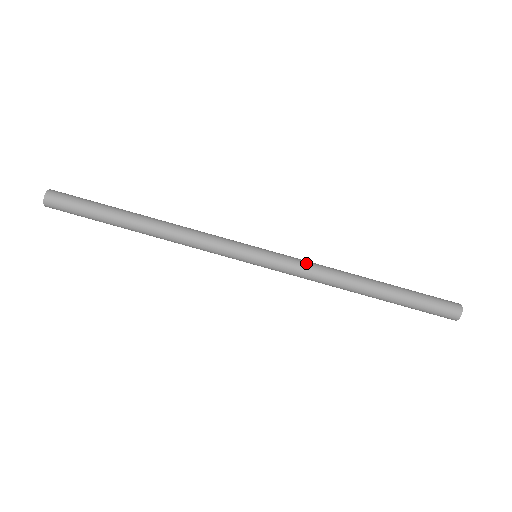
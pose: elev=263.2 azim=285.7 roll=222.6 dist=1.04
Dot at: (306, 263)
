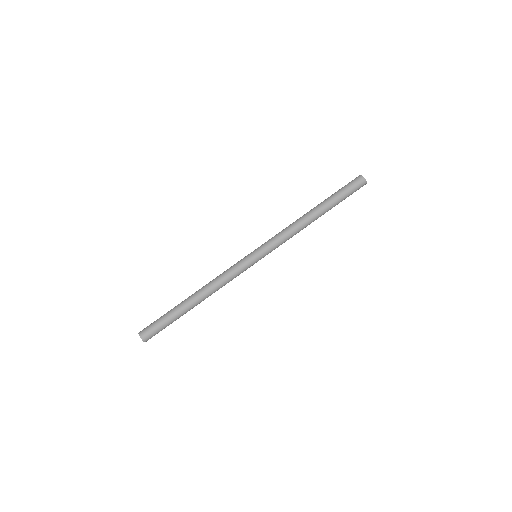
Dot at: (281, 236)
